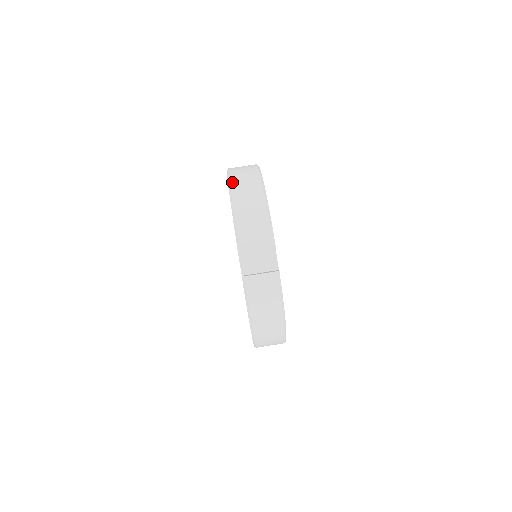
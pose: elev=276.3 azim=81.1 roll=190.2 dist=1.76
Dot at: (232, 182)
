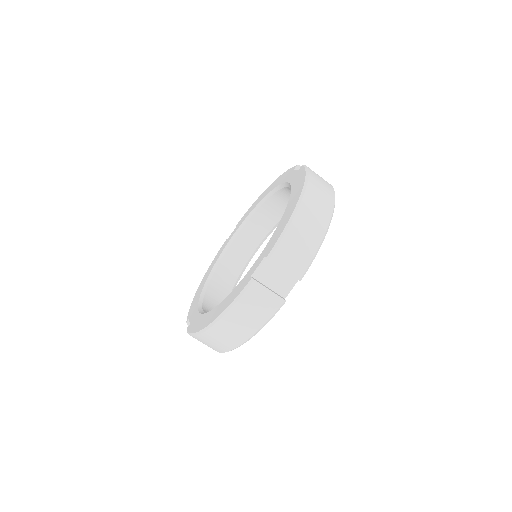
Dot at: (309, 186)
